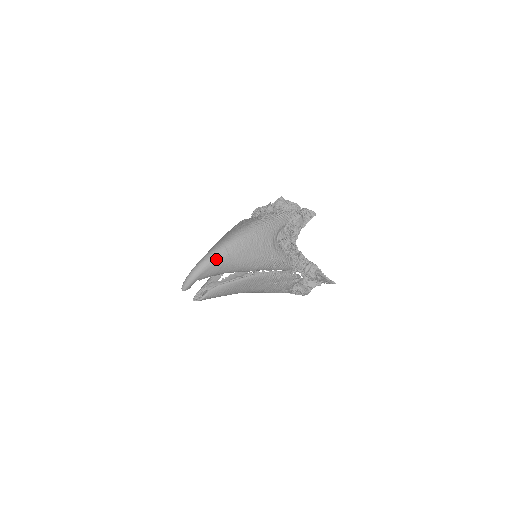
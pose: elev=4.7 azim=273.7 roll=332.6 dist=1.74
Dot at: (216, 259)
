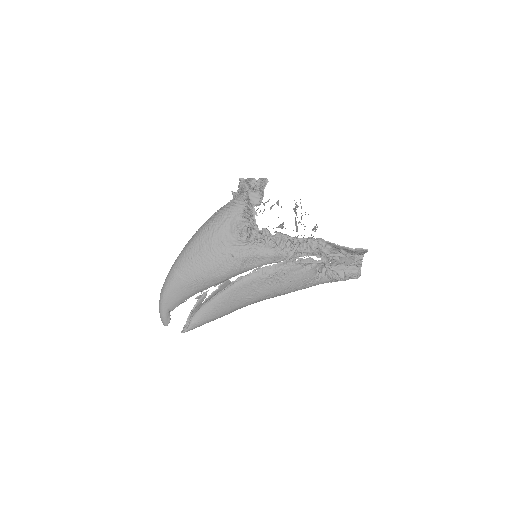
Dot at: (168, 284)
